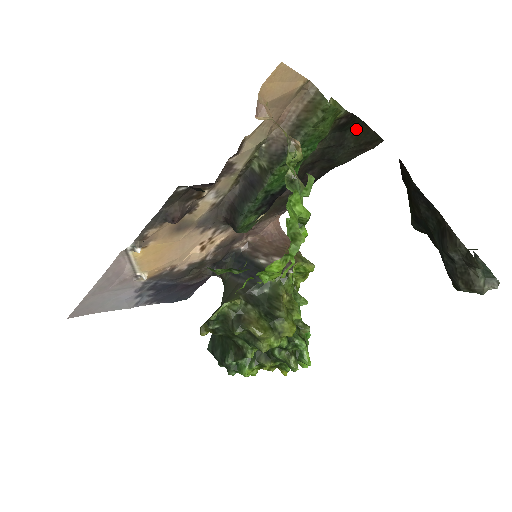
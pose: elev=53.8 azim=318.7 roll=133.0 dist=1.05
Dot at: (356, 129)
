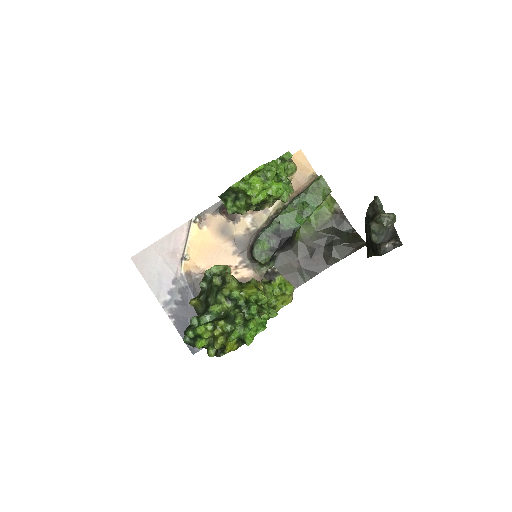
Dot at: (349, 233)
